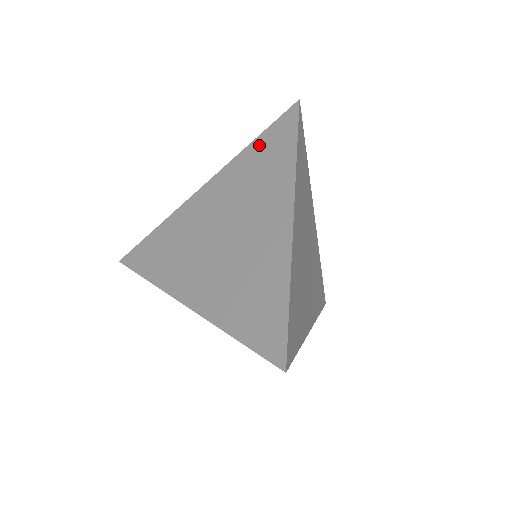
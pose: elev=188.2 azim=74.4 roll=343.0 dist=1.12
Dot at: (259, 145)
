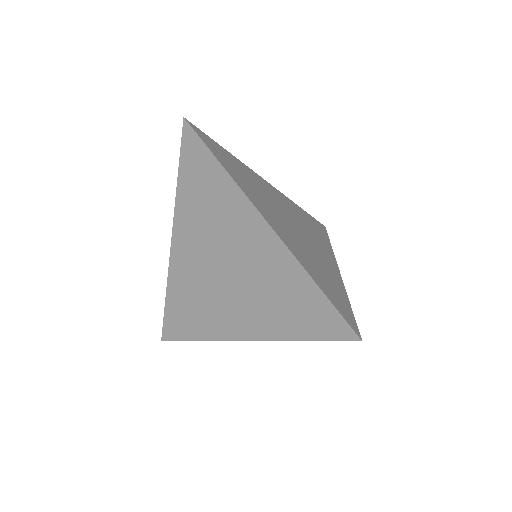
Dot at: occluded
